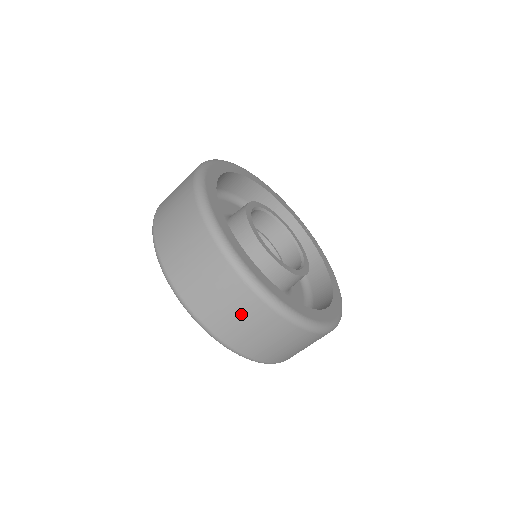
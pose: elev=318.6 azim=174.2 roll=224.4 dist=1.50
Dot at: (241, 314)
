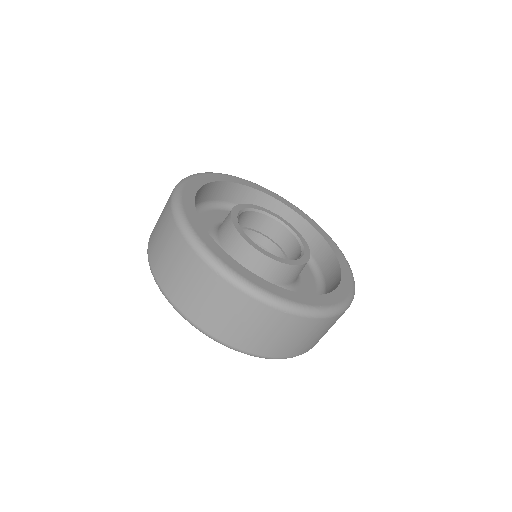
Dot at: occluded
